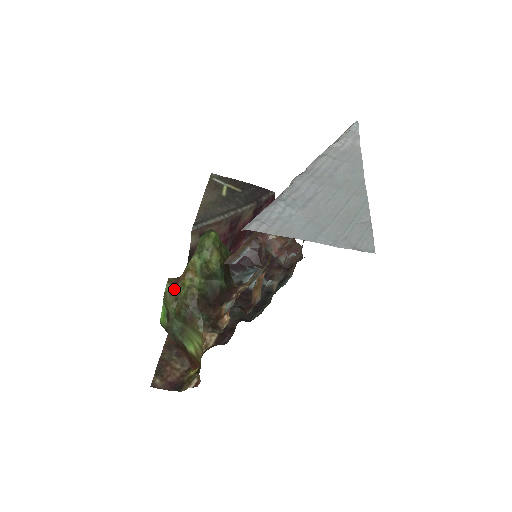
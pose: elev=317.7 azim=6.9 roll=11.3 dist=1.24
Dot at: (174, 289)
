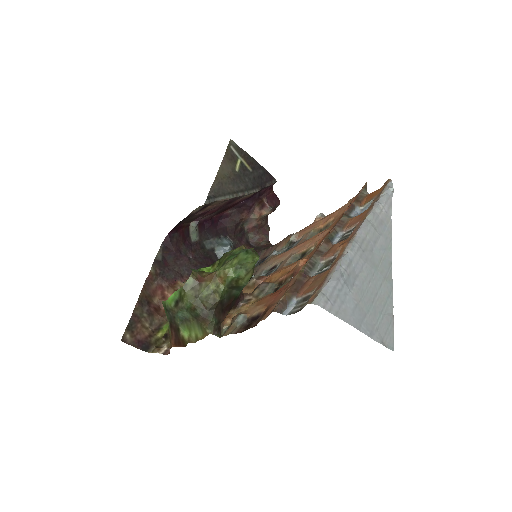
Dot at: (196, 285)
